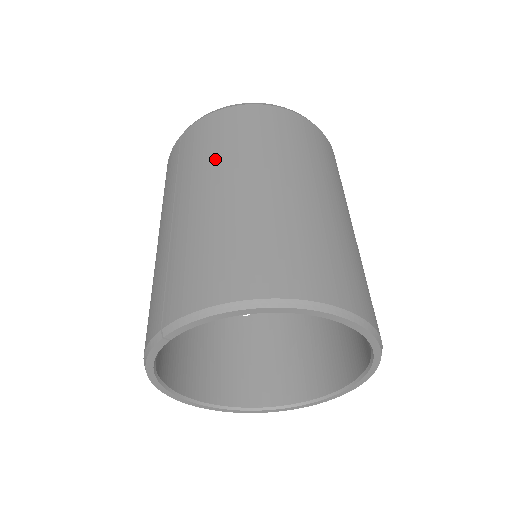
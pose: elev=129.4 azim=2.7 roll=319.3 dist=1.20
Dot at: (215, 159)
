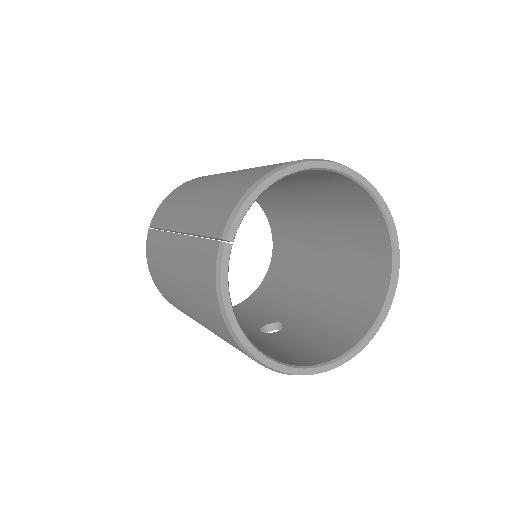
Dot at: (187, 193)
